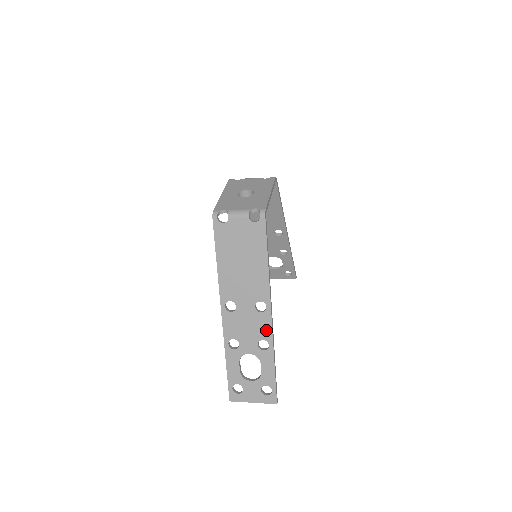
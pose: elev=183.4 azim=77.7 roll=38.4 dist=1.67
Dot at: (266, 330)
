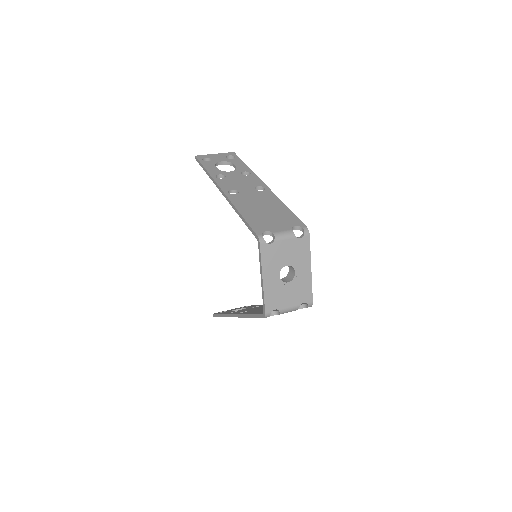
Dot at: occluded
